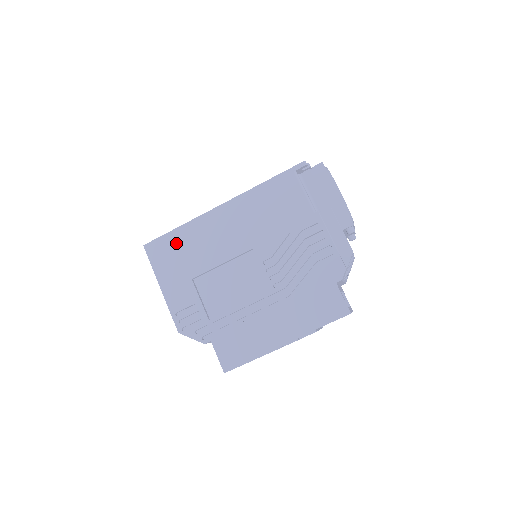
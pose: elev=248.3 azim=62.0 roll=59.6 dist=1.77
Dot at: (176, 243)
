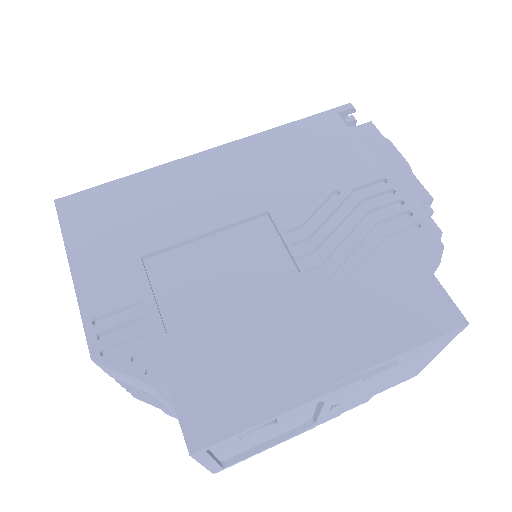
Dot at: (120, 198)
